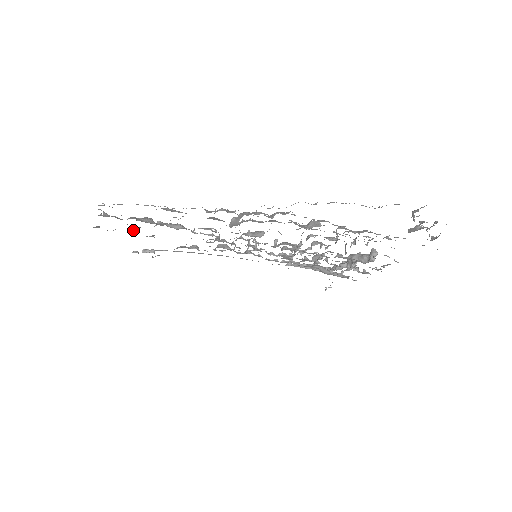
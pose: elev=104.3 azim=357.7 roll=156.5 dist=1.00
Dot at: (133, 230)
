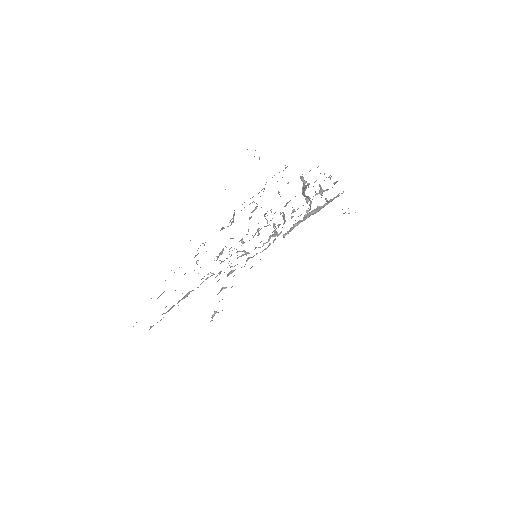
Dot at: occluded
